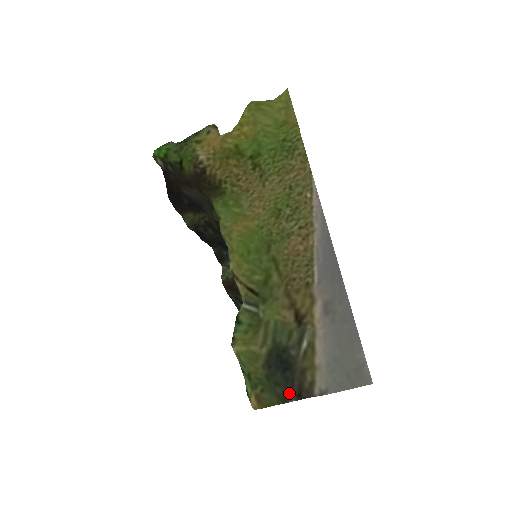
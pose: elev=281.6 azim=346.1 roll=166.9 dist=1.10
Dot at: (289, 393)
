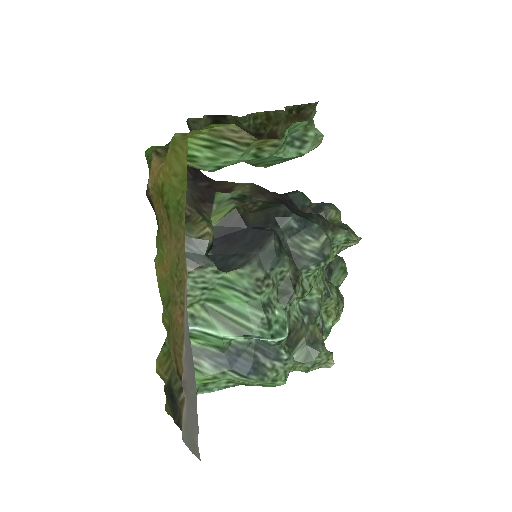
Dot at: (174, 418)
